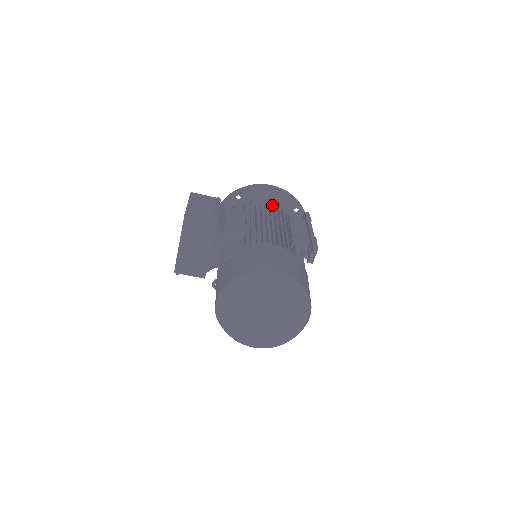
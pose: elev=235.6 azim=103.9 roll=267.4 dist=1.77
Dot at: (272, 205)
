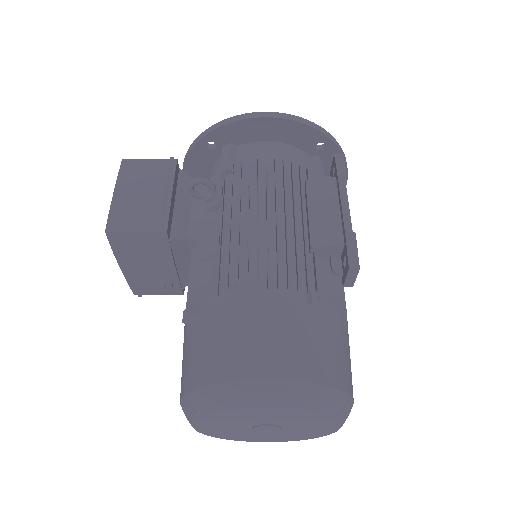
Dot at: (272, 150)
